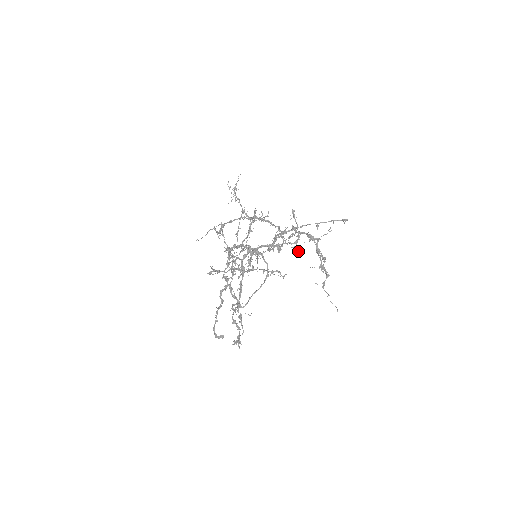
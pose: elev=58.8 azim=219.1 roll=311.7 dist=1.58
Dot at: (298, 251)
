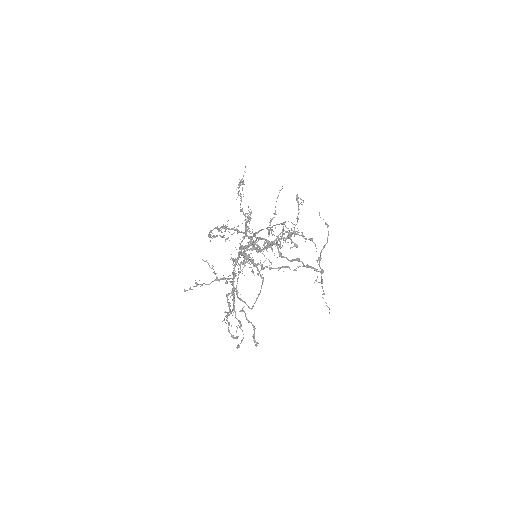
Dot at: occluded
